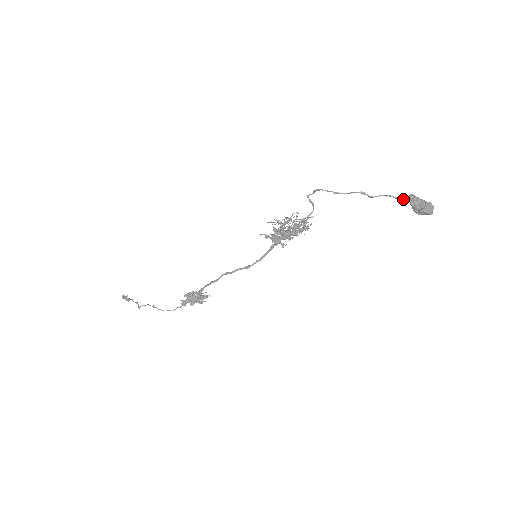
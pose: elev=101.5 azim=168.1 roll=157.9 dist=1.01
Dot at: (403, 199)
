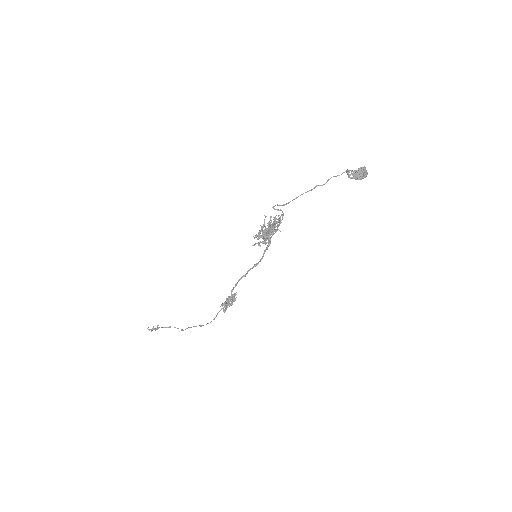
Dot at: occluded
